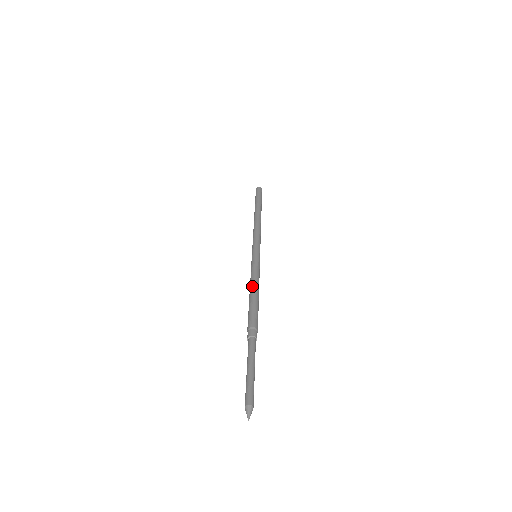
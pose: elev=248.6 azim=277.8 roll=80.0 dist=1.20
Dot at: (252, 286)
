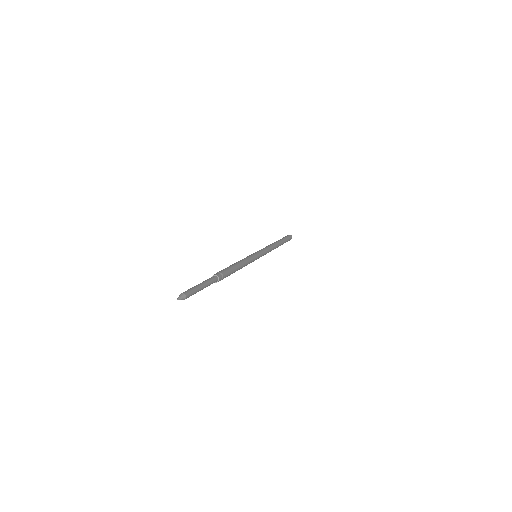
Dot at: occluded
